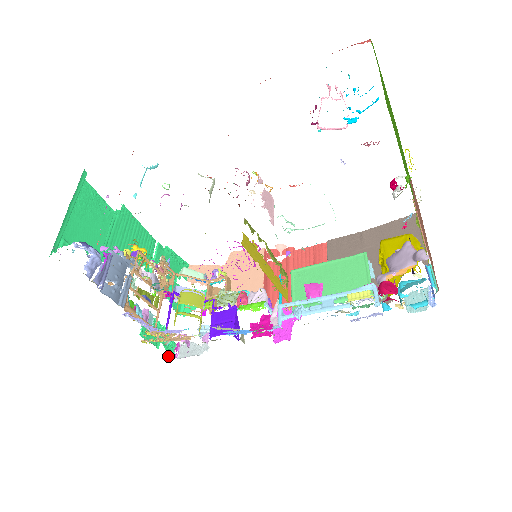
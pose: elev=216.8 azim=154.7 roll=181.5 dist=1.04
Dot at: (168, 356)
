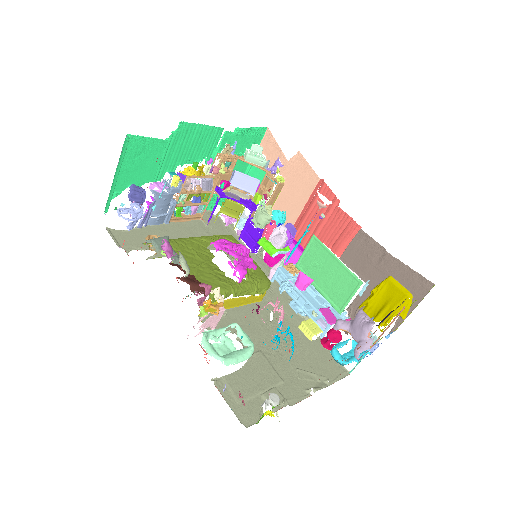
Dot at: occluded
